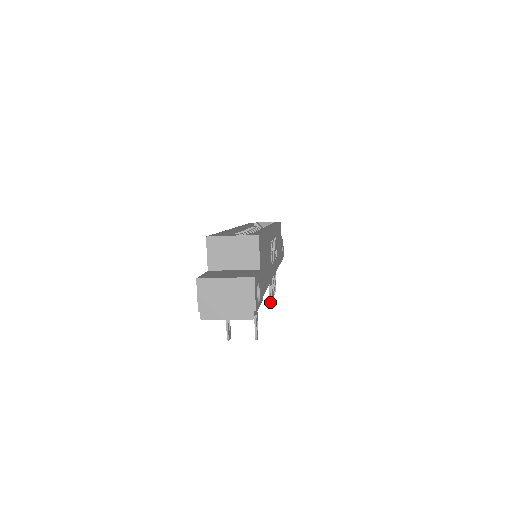
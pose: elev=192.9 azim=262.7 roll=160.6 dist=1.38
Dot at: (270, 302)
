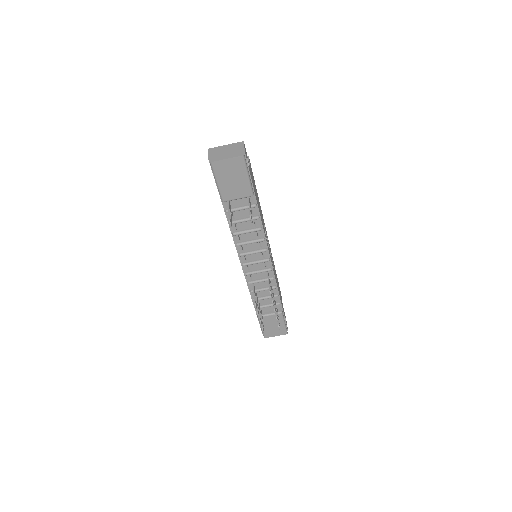
Dot at: (270, 290)
